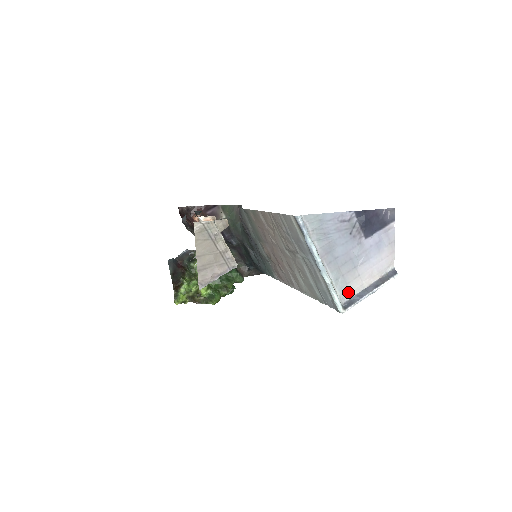
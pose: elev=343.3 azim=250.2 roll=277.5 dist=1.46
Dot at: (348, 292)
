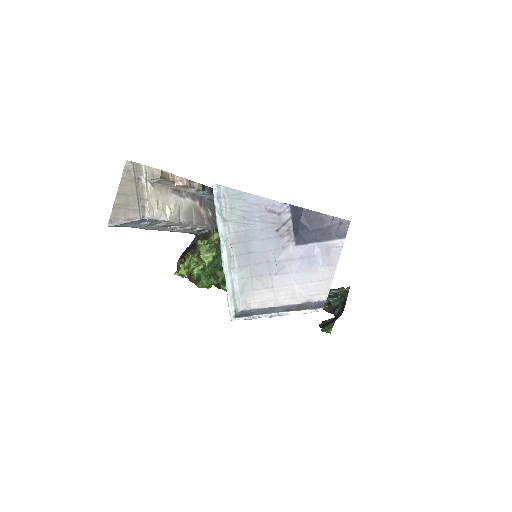
Dot at: (252, 300)
